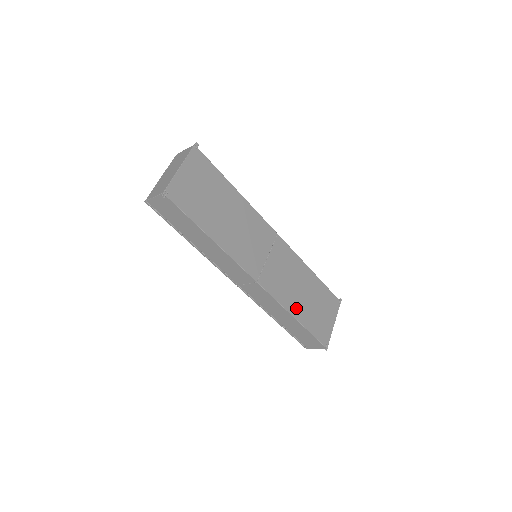
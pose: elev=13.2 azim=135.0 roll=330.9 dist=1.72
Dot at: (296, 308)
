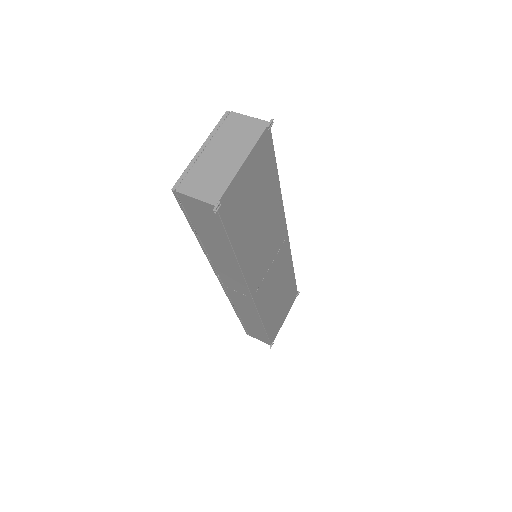
Dot at: (268, 314)
